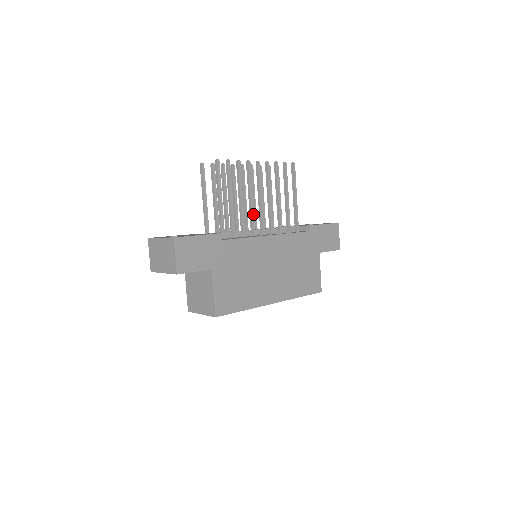
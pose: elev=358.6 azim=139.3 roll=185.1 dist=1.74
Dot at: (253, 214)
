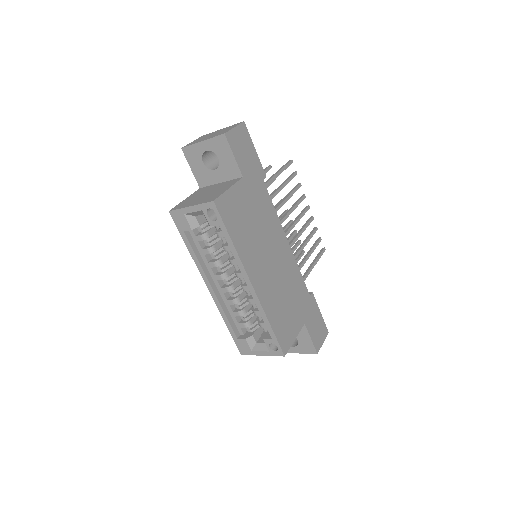
Dot at: (285, 219)
